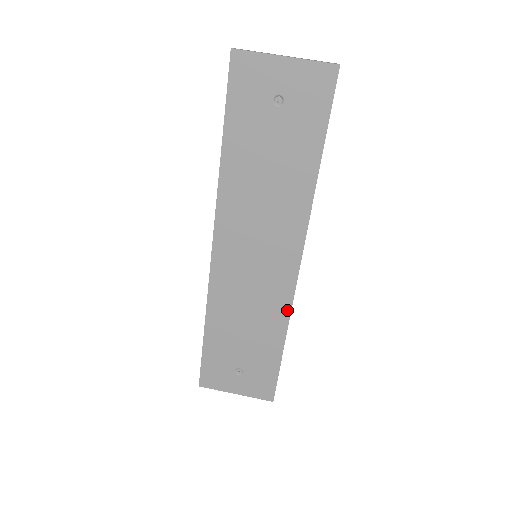
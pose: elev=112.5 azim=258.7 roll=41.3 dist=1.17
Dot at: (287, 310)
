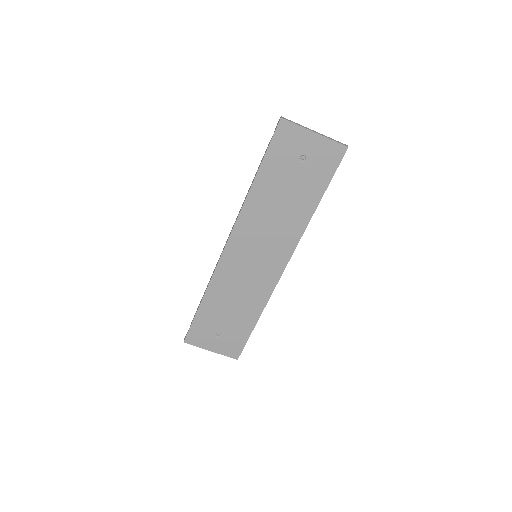
Dot at: (267, 297)
